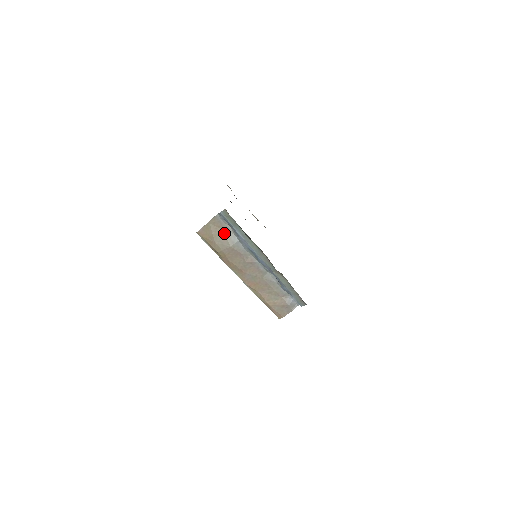
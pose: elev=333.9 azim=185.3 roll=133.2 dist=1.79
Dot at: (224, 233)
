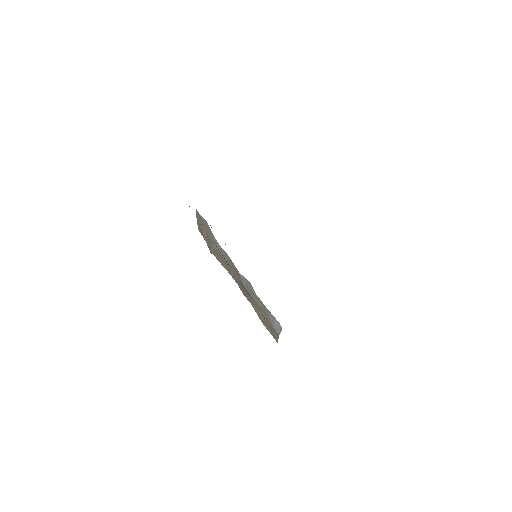
Dot at: (207, 230)
